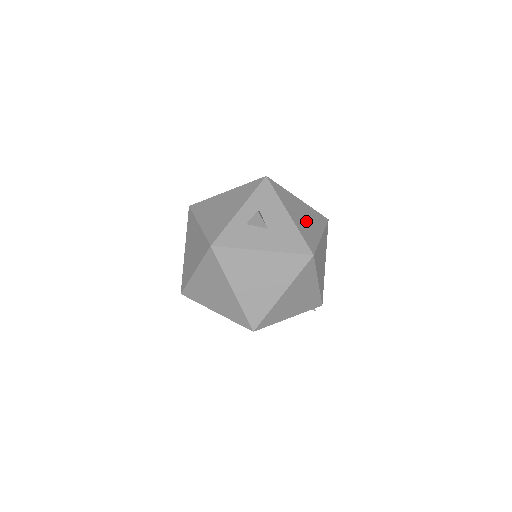
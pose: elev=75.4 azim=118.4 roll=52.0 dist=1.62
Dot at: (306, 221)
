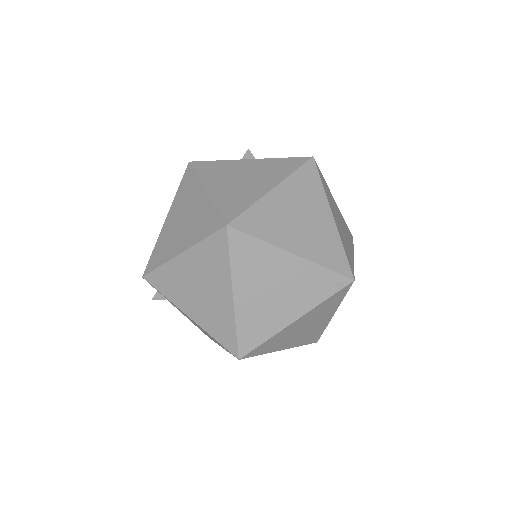
Dot at: occluded
